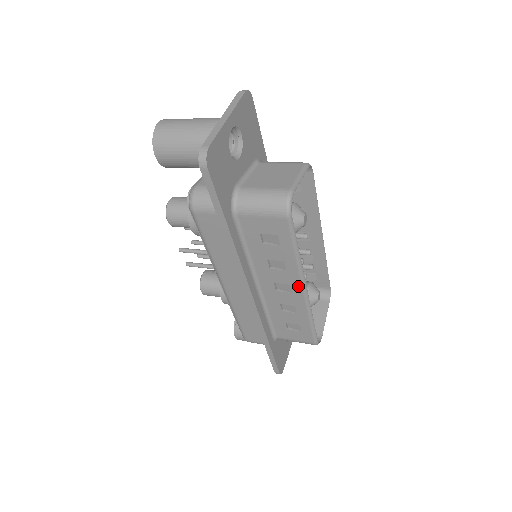
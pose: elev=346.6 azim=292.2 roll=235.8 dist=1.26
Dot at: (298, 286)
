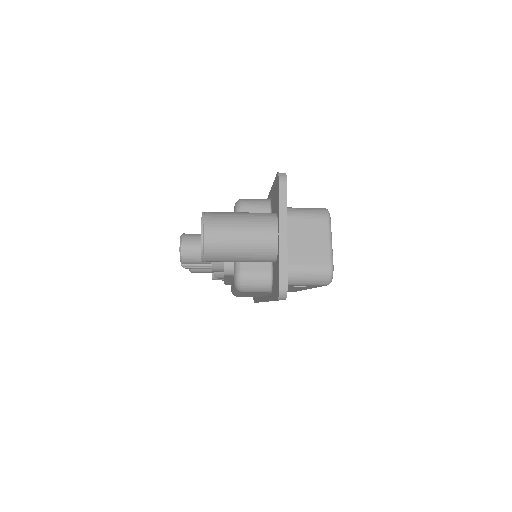
Dot at: occluded
